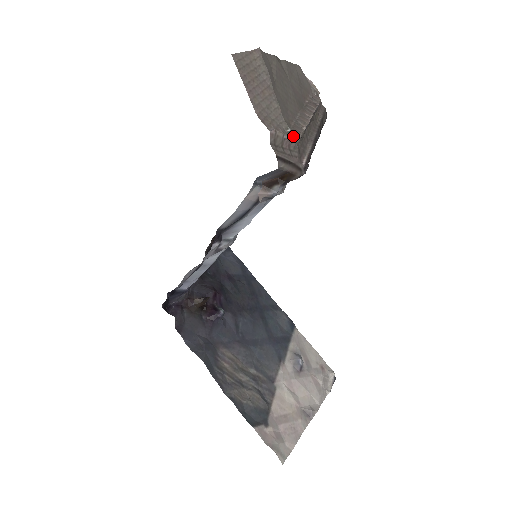
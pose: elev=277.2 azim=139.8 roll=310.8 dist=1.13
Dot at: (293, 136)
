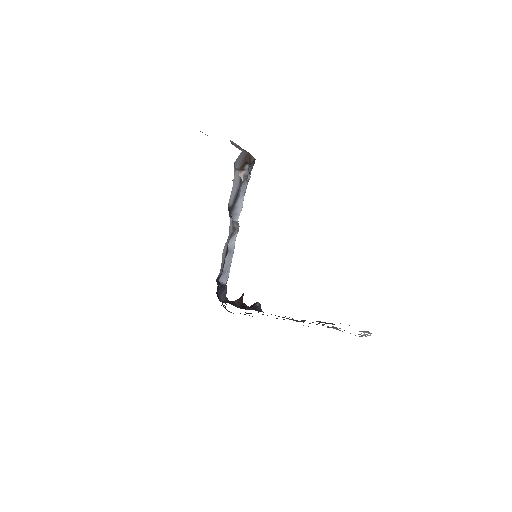
Dot at: (239, 148)
